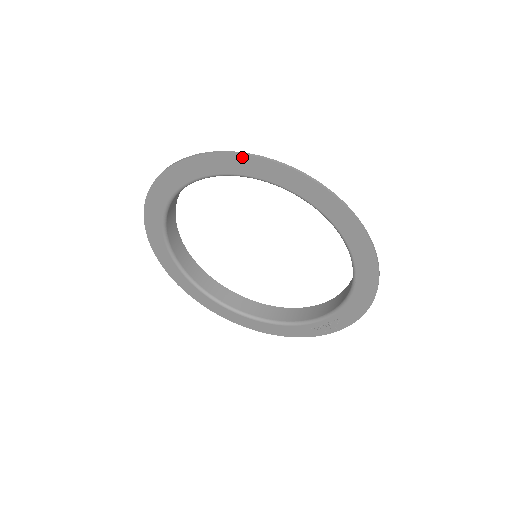
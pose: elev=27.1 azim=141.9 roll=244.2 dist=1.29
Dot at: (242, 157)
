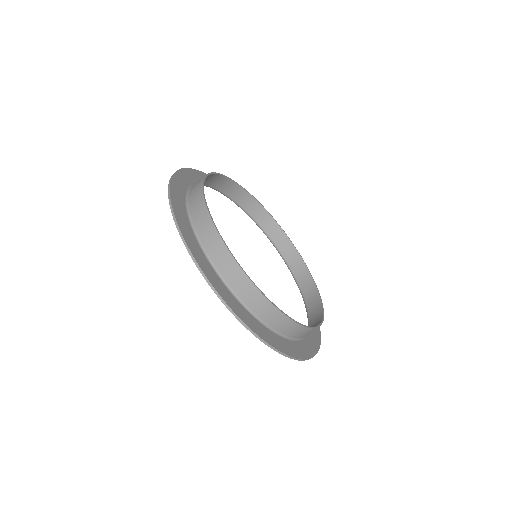
Dot at: (182, 236)
